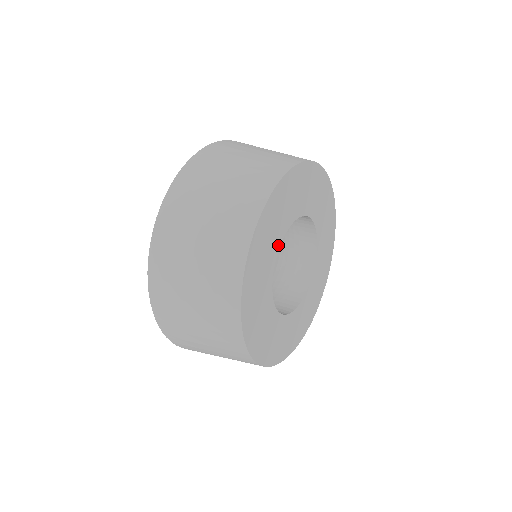
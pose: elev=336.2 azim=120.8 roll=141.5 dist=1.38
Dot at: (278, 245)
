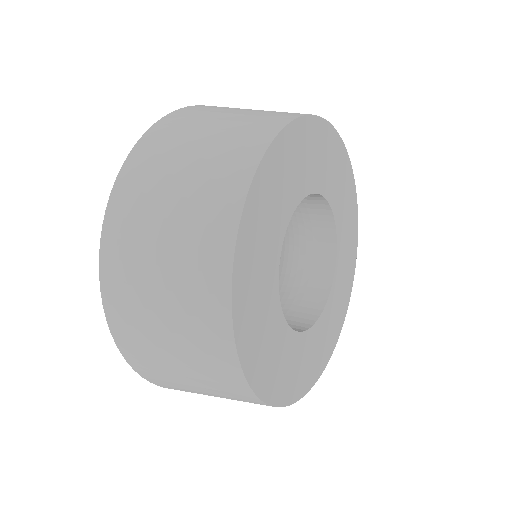
Dot at: (319, 189)
